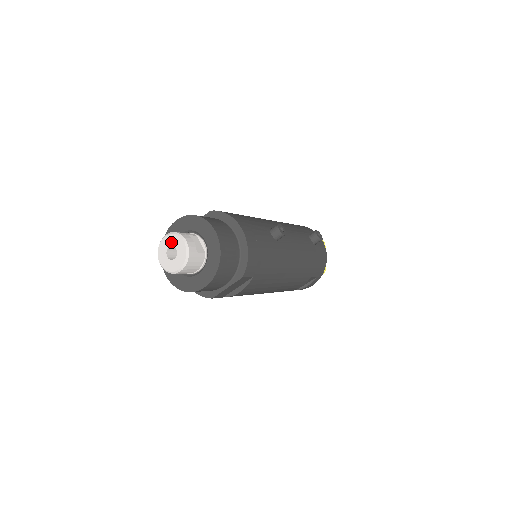
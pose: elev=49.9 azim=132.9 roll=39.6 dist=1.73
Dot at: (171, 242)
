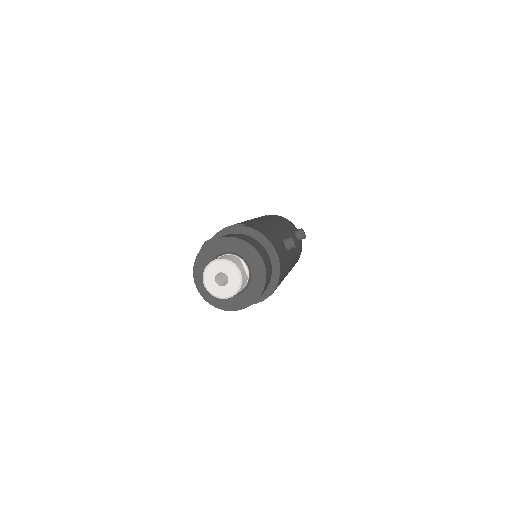
Dot at: (222, 269)
